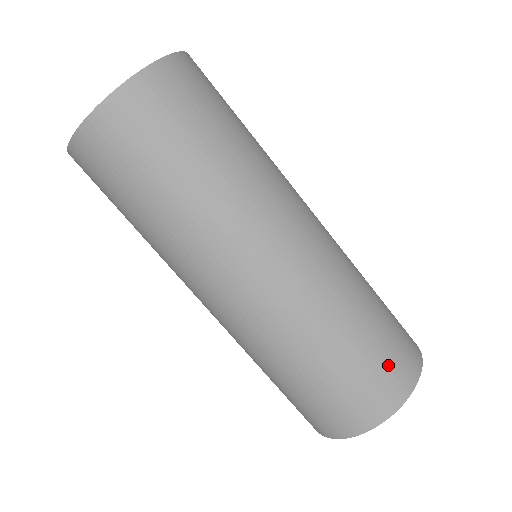
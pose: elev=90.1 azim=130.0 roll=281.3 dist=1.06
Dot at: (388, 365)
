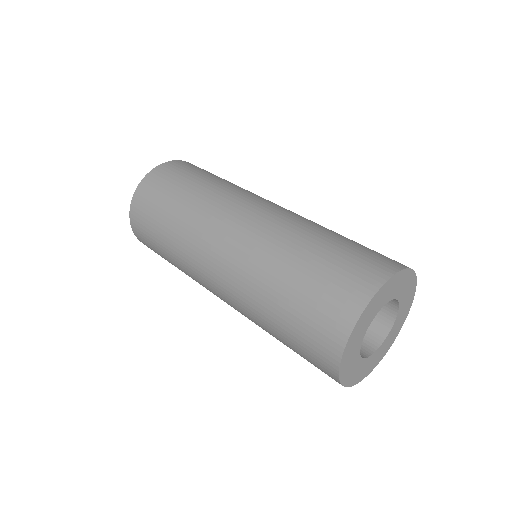
Dot at: (362, 257)
